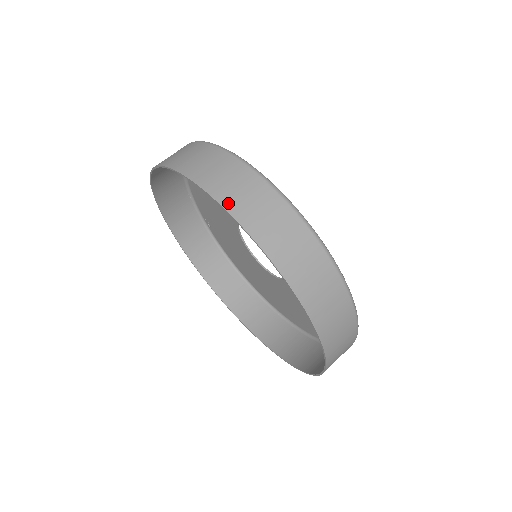
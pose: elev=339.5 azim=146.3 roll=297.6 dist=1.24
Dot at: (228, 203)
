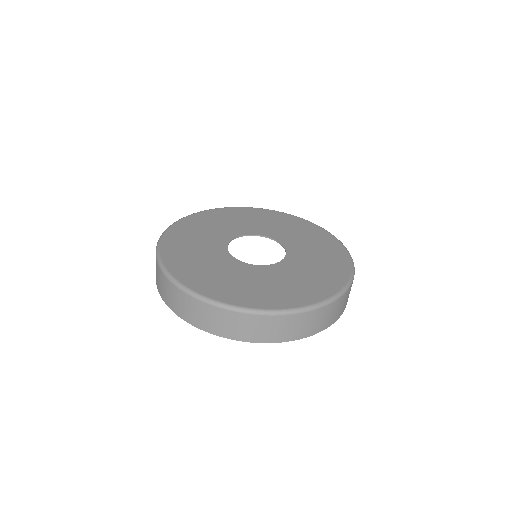
Dot at: (174, 309)
